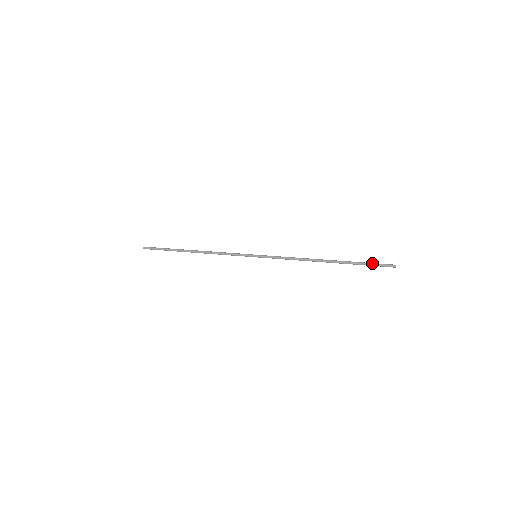
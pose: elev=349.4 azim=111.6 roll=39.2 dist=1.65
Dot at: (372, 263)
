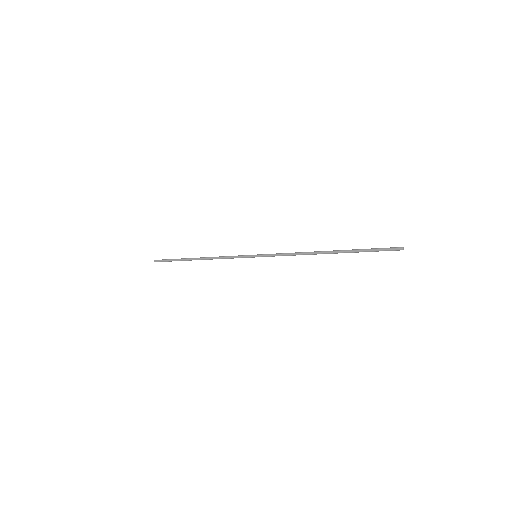
Dot at: (376, 248)
